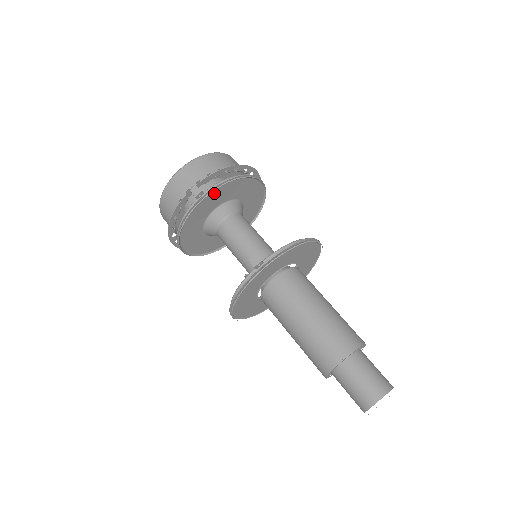
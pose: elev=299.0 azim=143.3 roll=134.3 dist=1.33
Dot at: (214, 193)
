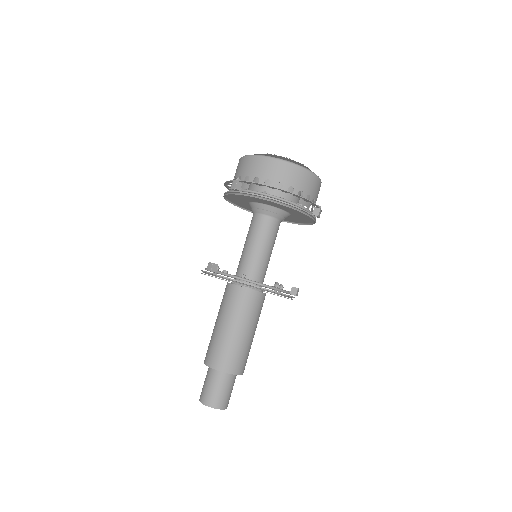
Dot at: occluded
